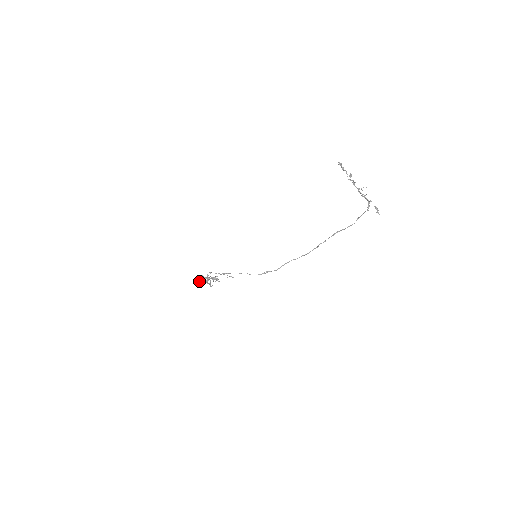
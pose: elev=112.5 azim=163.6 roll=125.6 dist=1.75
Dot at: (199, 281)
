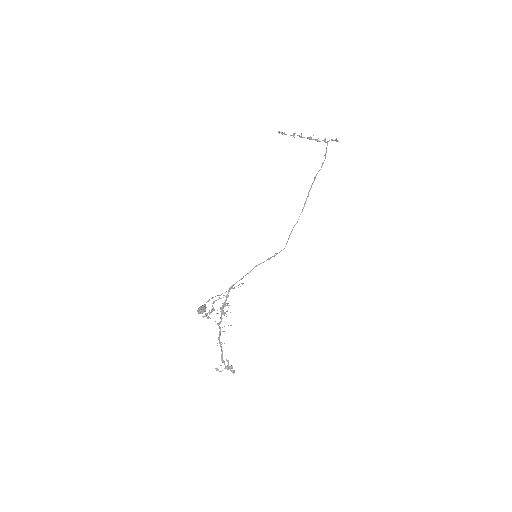
Dot at: (203, 307)
